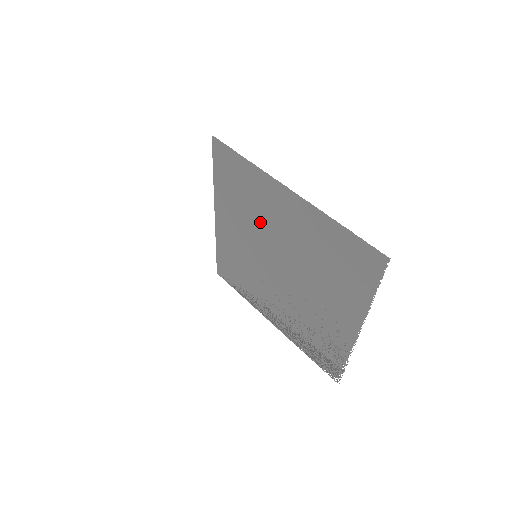
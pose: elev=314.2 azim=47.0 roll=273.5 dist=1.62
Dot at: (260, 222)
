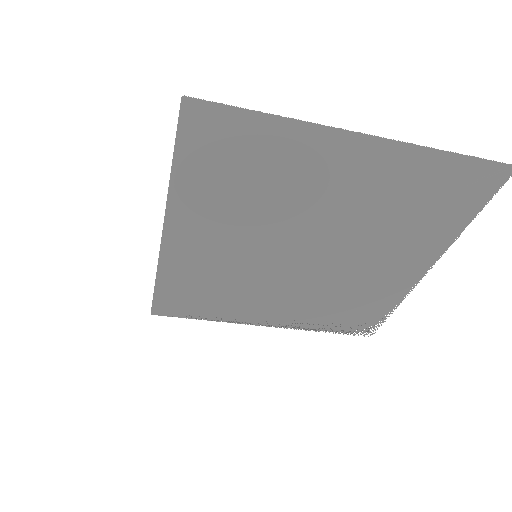
Dot at: (280, 205)
